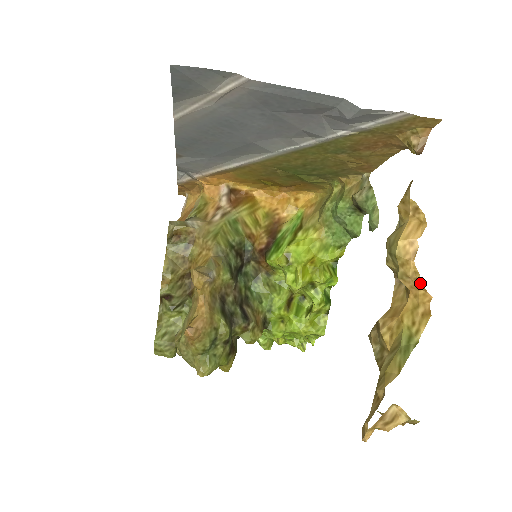
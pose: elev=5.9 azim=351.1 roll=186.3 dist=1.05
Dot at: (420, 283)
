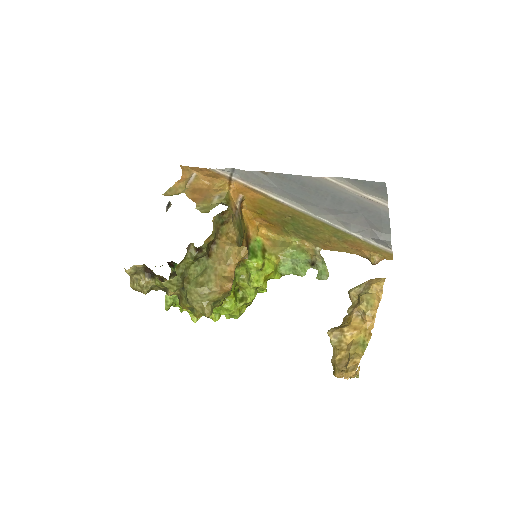
Dot at: (374, 321)
